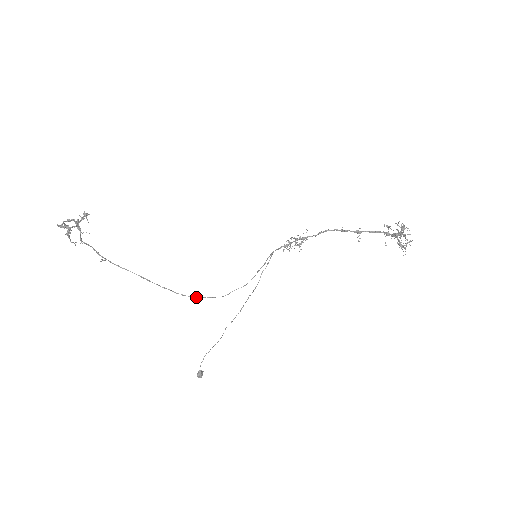
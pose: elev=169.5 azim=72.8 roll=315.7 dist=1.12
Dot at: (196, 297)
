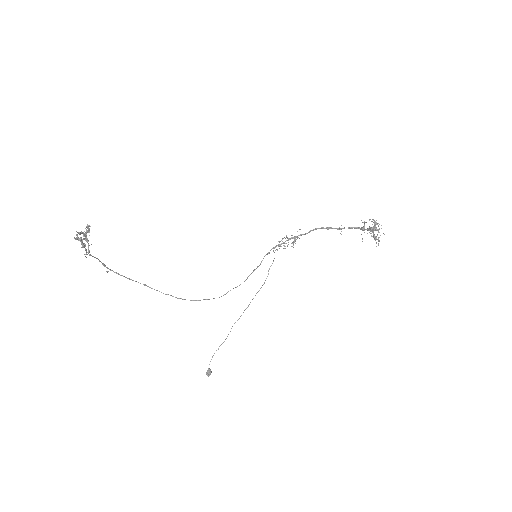
Dot at: (196, 300)
